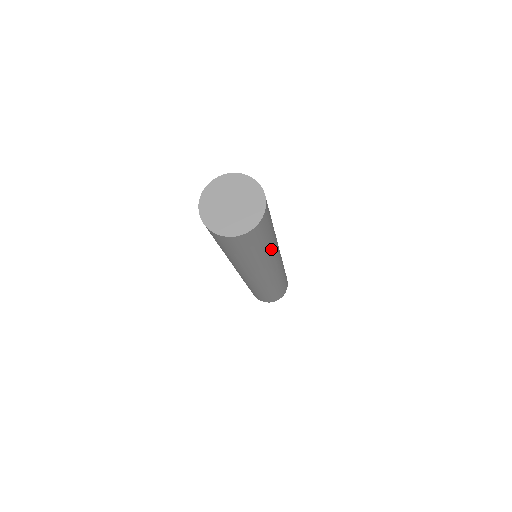
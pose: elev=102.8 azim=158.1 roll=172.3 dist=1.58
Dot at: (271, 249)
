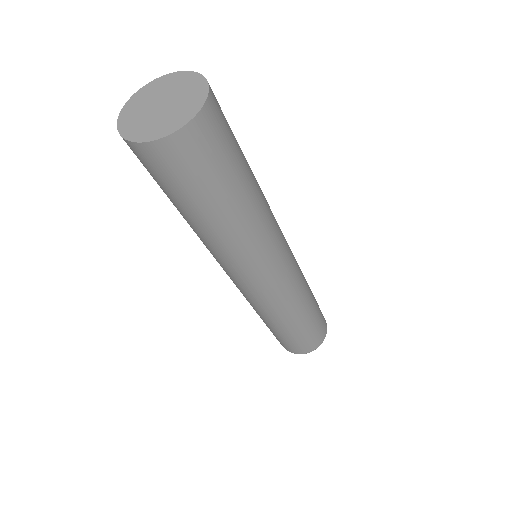
Dot at: (259, 202)
